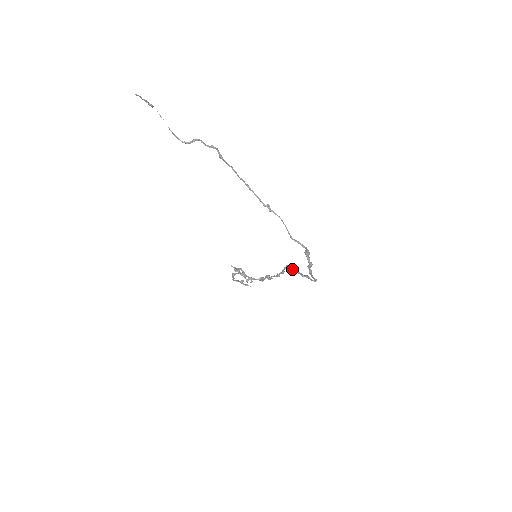
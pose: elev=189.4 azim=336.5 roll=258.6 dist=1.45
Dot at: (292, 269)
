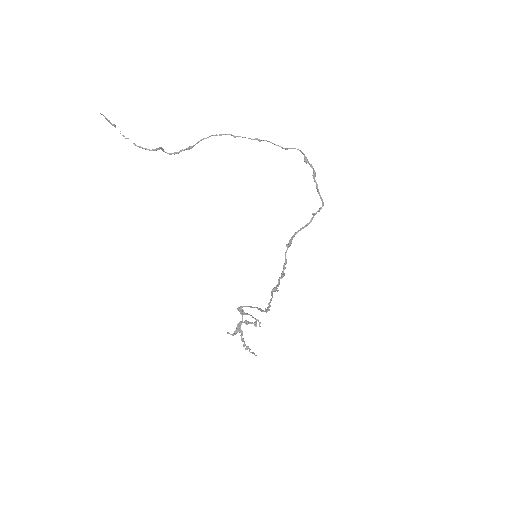
Dot at: (295, 232)
